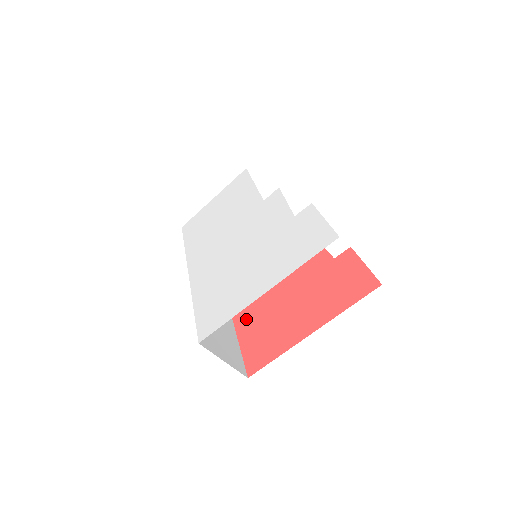
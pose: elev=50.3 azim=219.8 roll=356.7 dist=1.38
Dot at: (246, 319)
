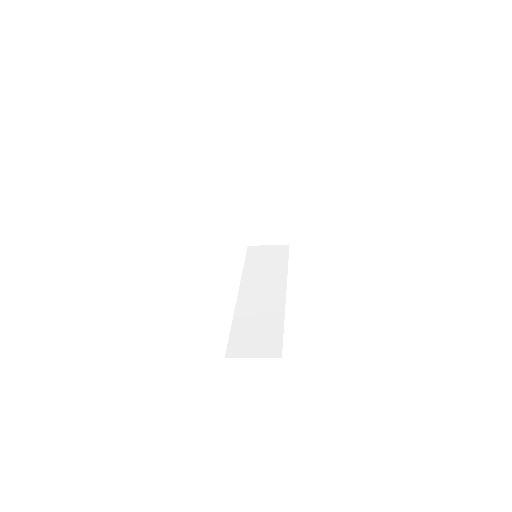
Dot at: occluded
